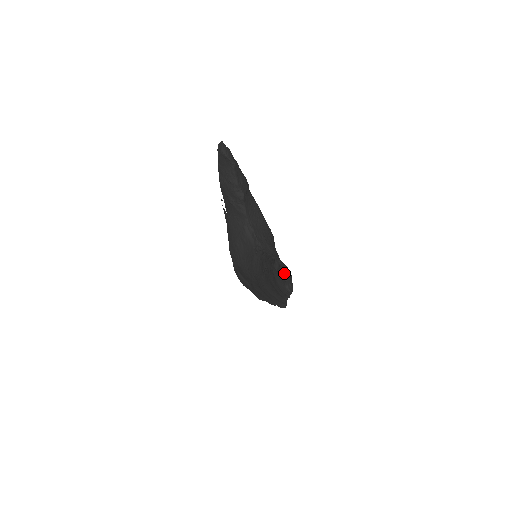
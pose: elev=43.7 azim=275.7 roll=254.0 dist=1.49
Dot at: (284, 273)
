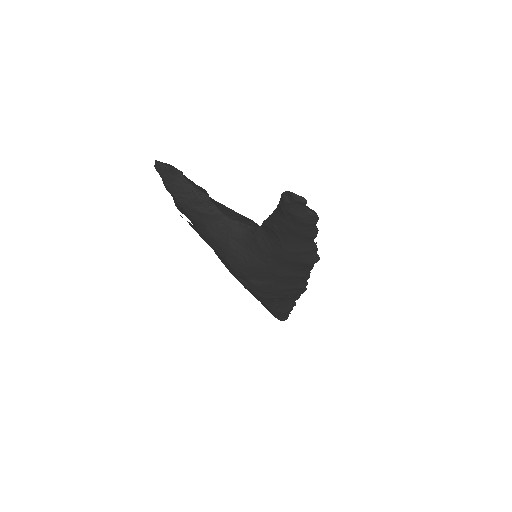
Dot at: (299, 196)
